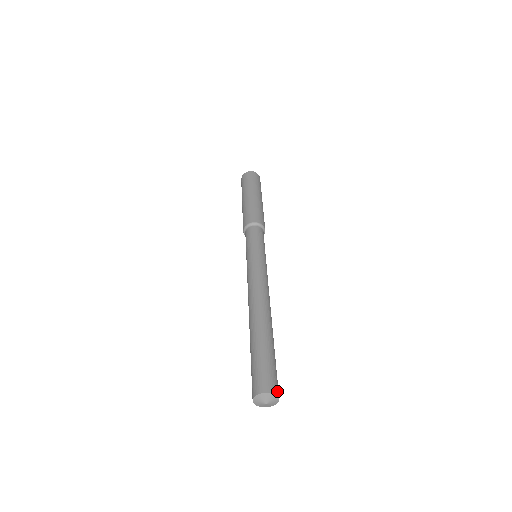
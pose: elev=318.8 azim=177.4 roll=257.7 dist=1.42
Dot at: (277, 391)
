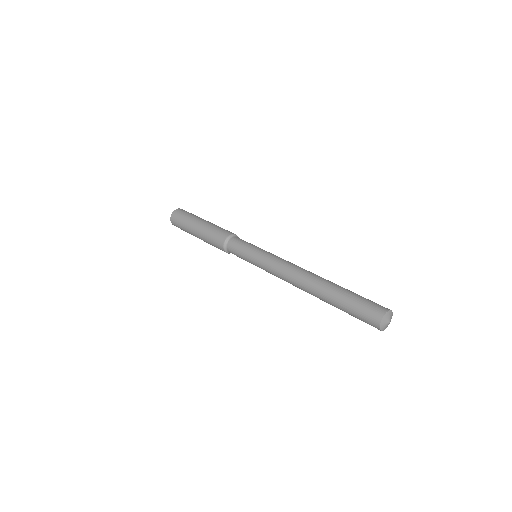
Dot at: (384, 309)
